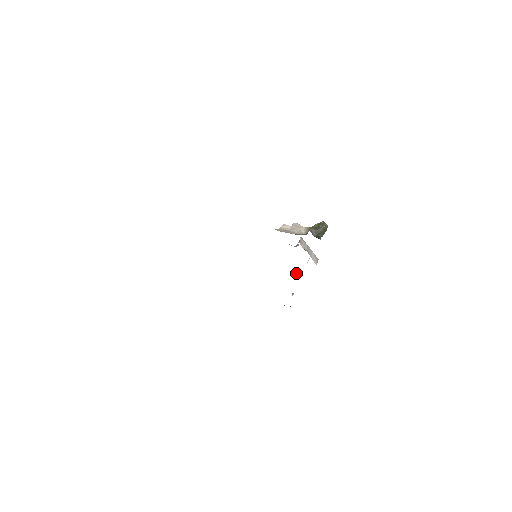
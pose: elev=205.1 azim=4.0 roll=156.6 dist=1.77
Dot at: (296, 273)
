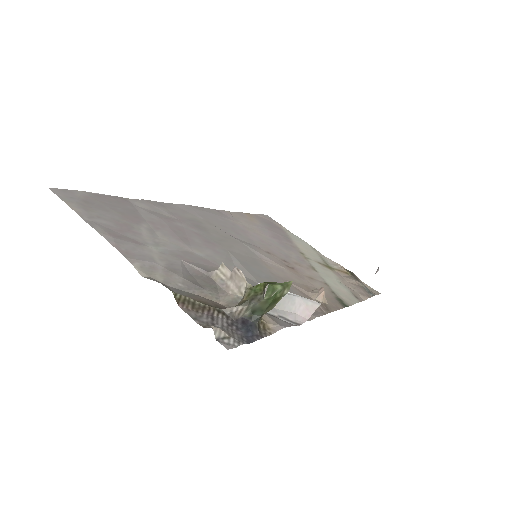
Dot at: (318, 291)
